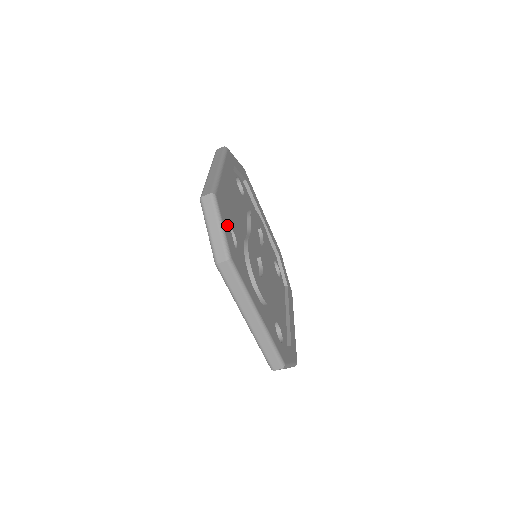
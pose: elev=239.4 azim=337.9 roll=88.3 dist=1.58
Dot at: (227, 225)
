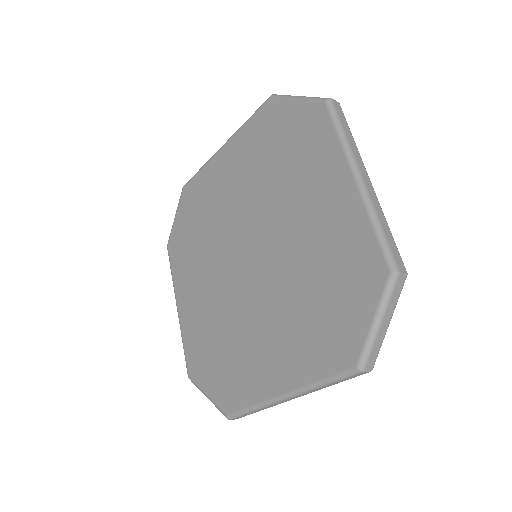
Dot at: occluded
